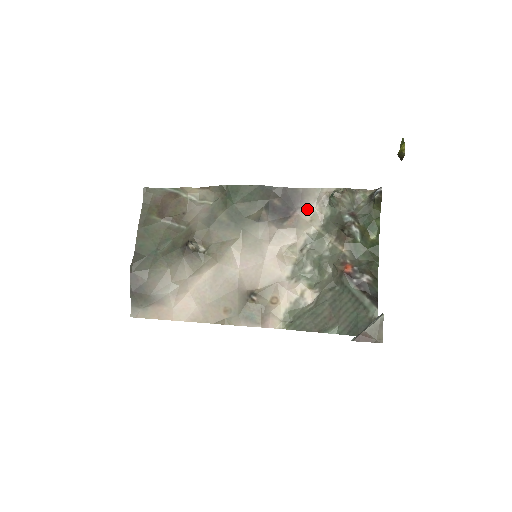
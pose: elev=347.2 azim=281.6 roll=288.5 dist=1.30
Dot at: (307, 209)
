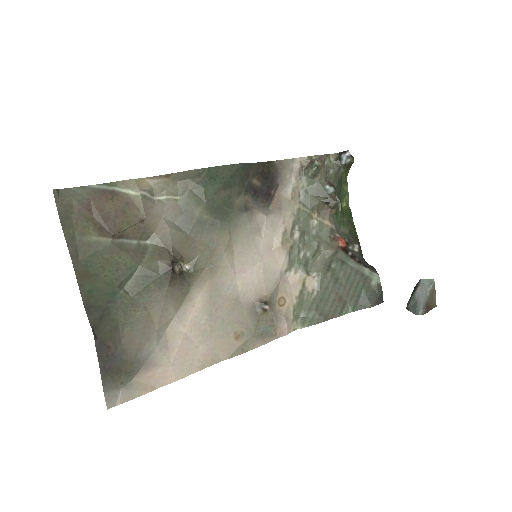
Dot at: (286, 185)
